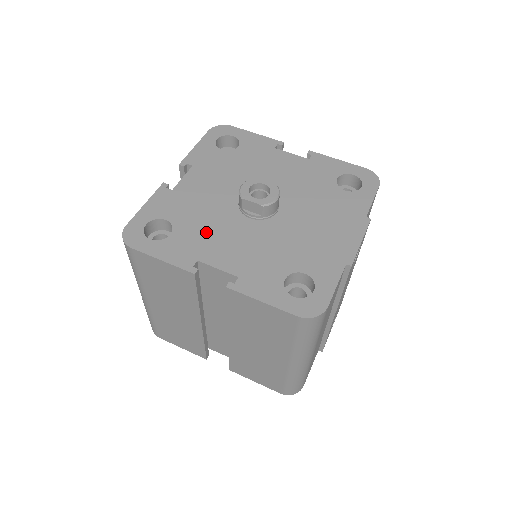
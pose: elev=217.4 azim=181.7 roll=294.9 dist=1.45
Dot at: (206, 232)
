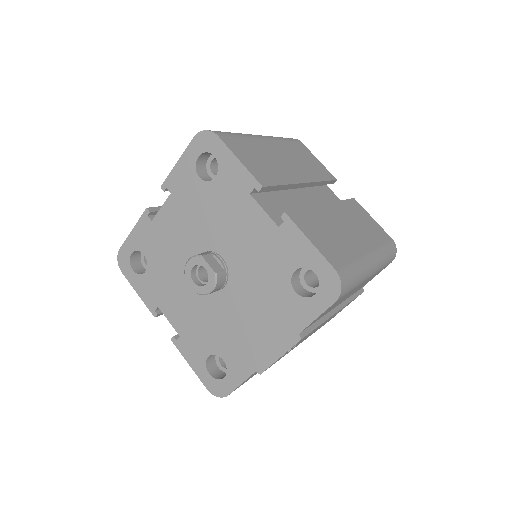
Dot at: (167, 282)
